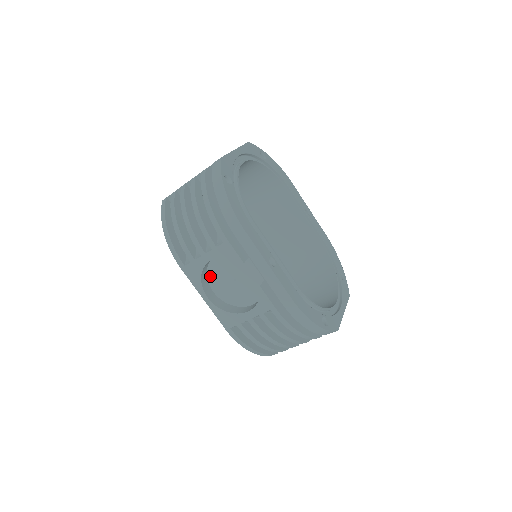
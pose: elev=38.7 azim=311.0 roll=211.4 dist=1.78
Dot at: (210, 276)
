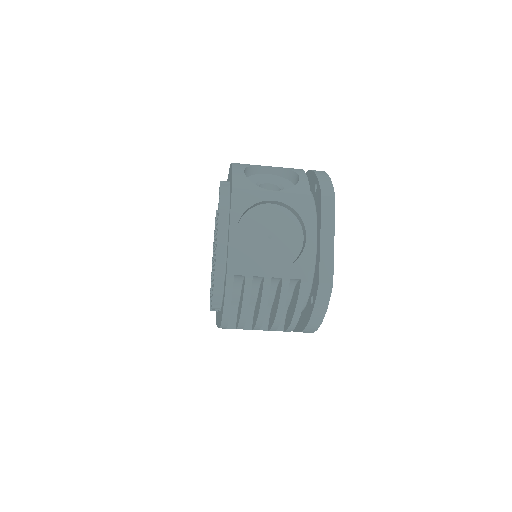
Dot at: occluded
